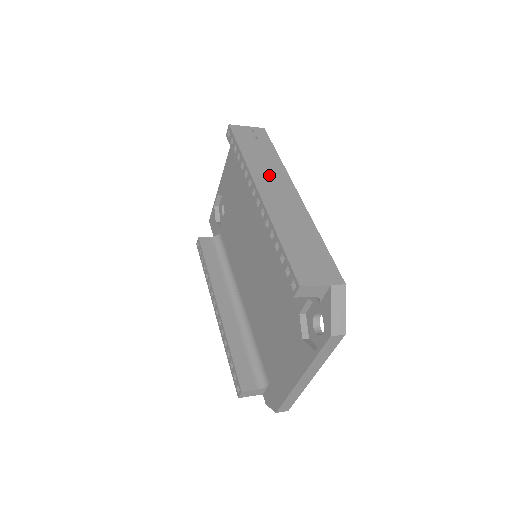
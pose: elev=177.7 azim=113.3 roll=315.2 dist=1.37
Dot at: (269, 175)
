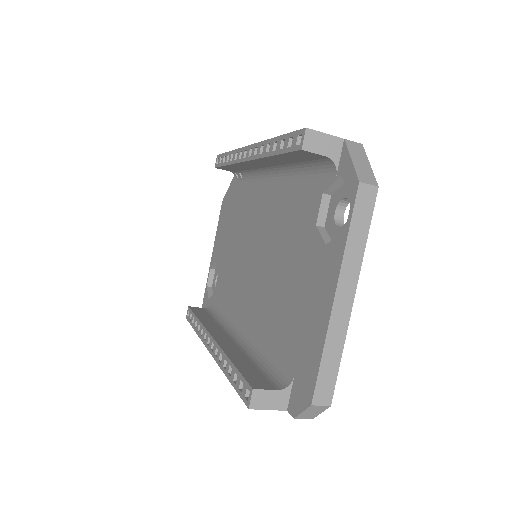
Dot at: occluded
